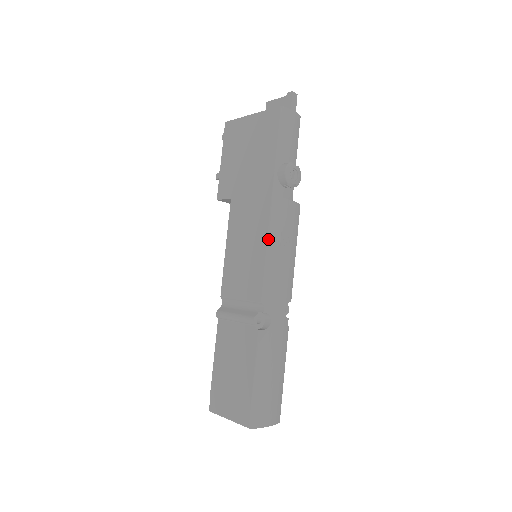
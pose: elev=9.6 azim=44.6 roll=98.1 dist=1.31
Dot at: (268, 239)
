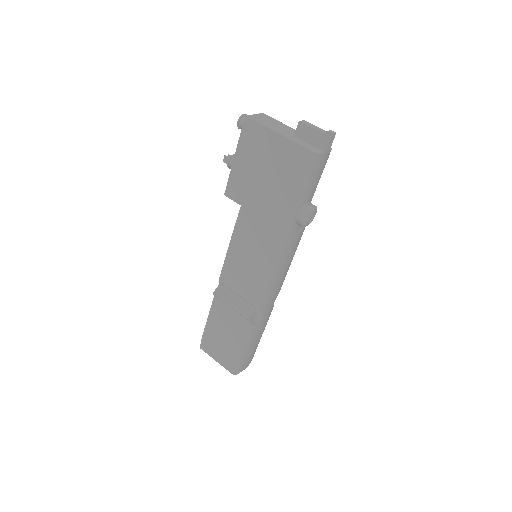
Dot at: (274, 268)
